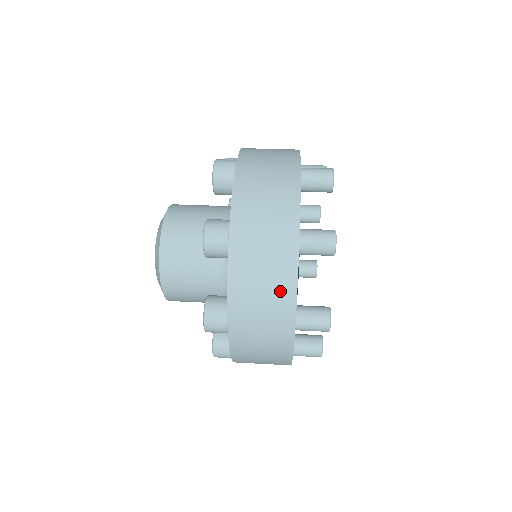
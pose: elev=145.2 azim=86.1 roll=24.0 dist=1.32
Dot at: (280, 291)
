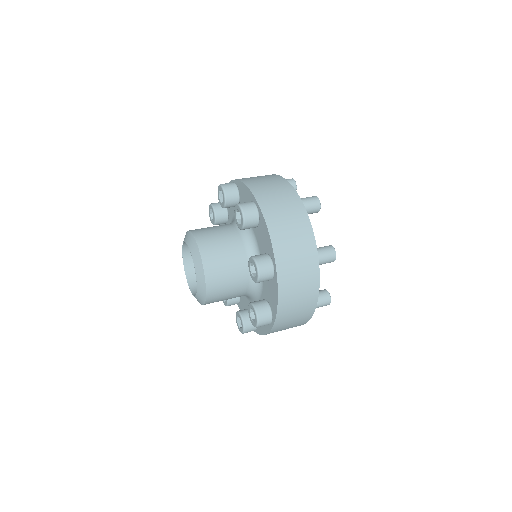
Dot at: (309, 295)
